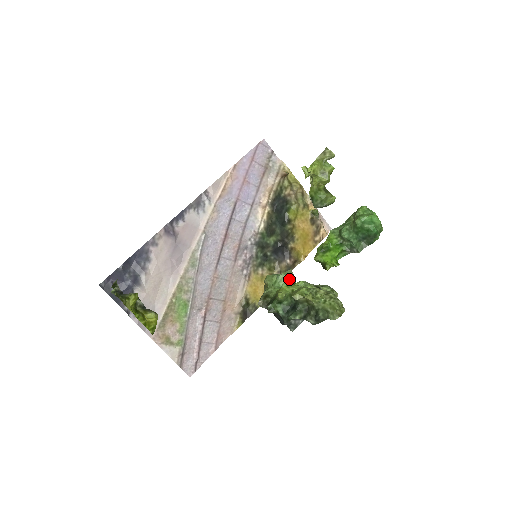
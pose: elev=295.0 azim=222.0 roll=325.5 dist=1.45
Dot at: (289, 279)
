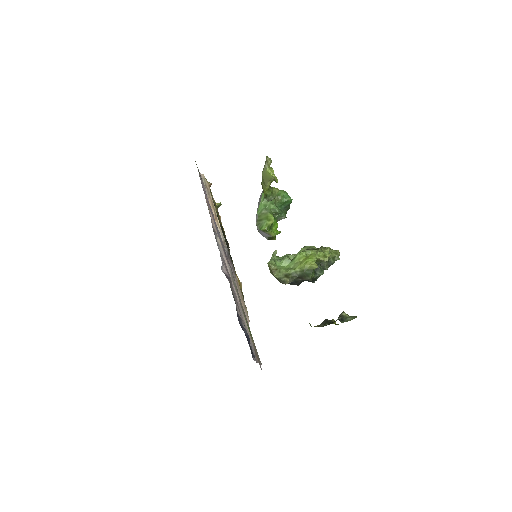
Dot at: occluded
